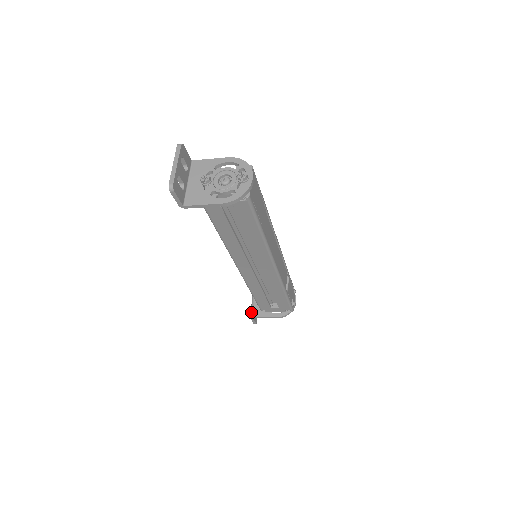
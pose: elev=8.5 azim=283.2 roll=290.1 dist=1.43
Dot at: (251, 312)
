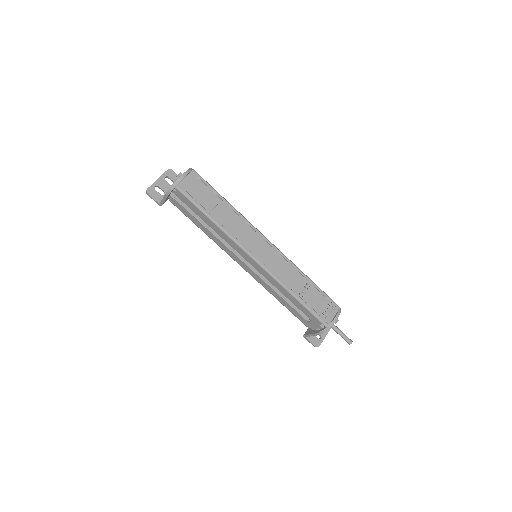
Dot at: (306, 331)
